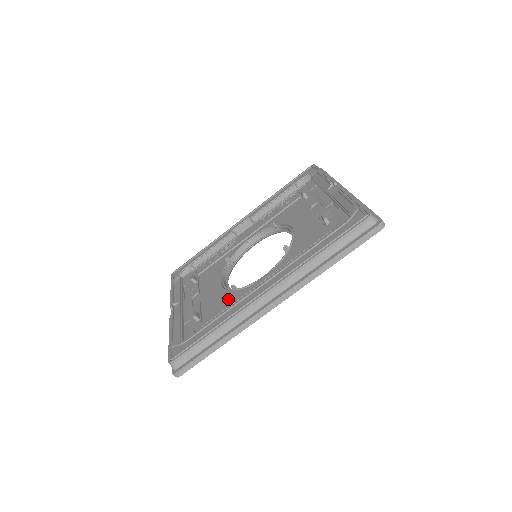
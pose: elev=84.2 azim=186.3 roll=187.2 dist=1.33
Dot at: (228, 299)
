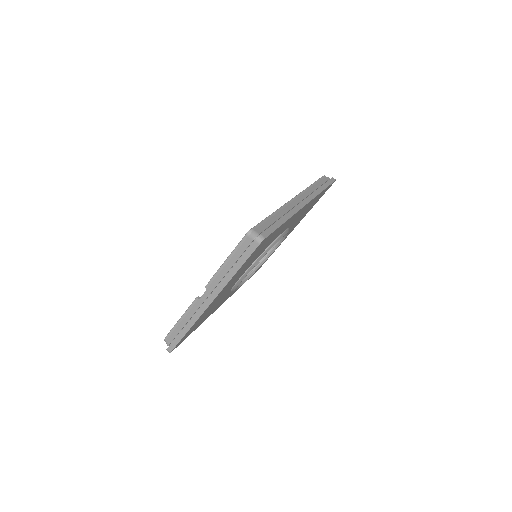
Dot at: occluded
